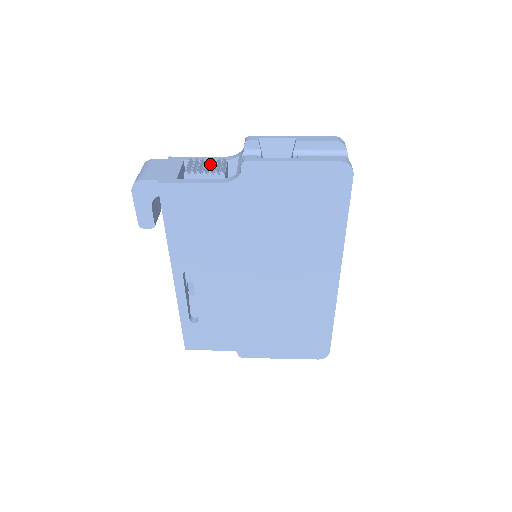
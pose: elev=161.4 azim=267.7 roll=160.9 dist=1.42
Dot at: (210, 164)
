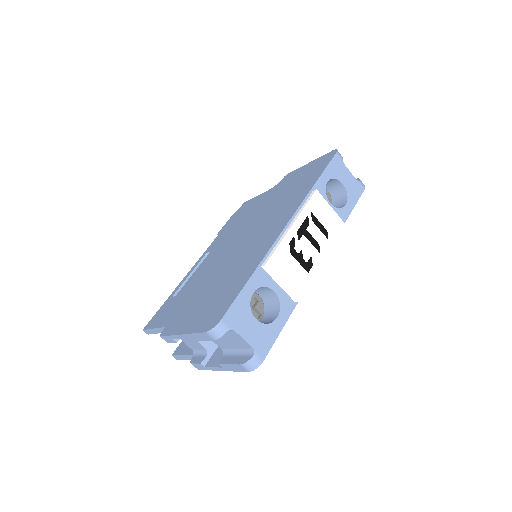
Dot at: occluded
